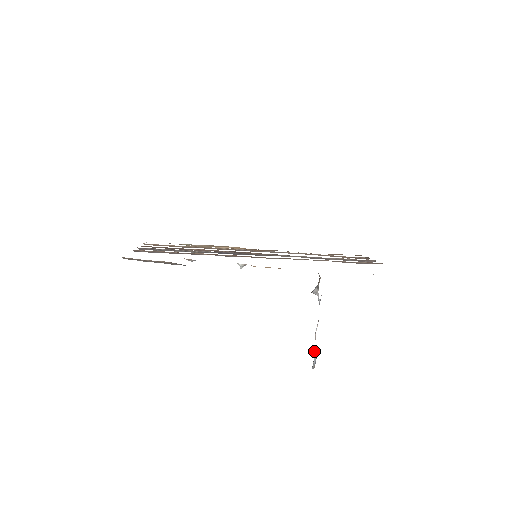
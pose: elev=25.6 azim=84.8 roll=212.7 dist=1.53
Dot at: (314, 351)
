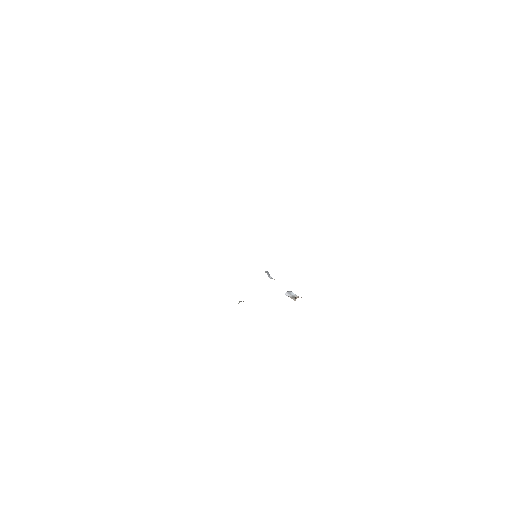
Dot at: (270, 278)
